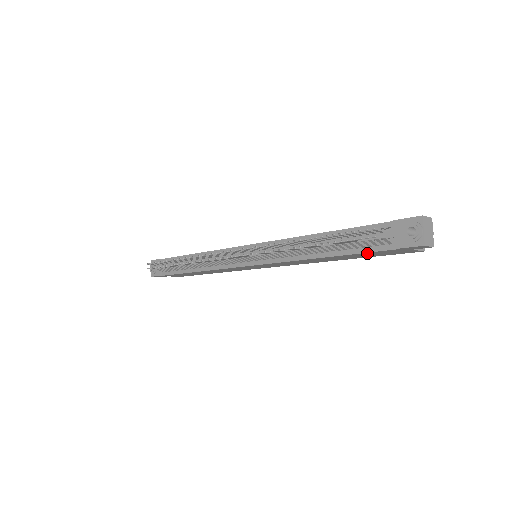
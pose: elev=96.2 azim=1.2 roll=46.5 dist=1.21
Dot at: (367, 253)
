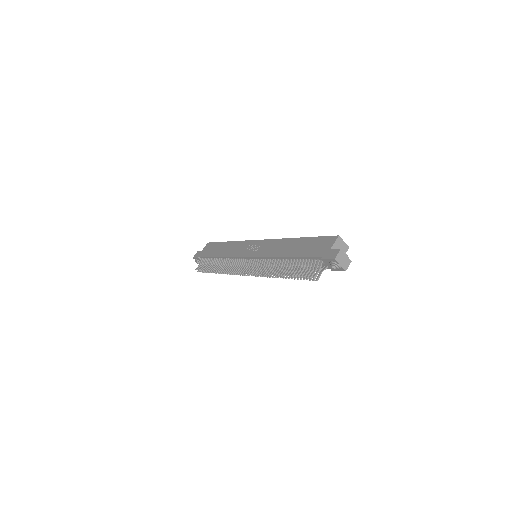
Dot at: occluded
